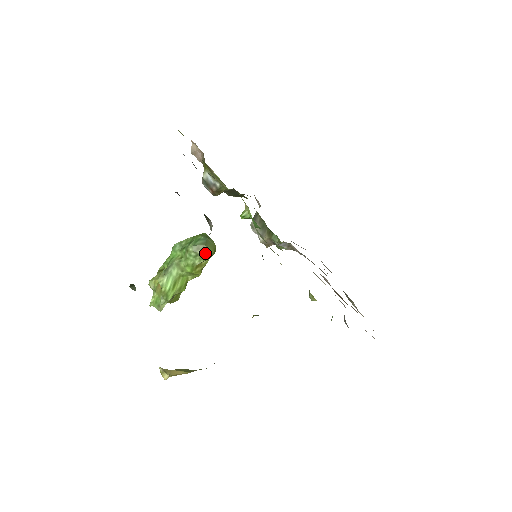
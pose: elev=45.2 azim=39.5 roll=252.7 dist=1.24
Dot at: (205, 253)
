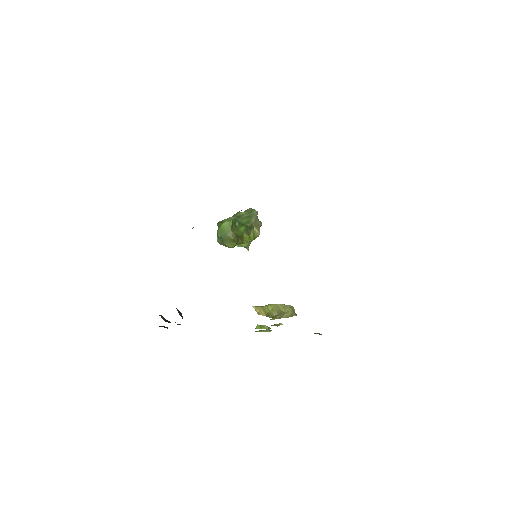
Dot at: (228, 247)
